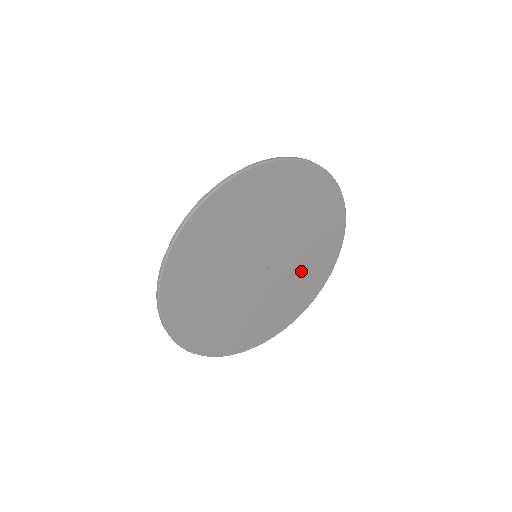
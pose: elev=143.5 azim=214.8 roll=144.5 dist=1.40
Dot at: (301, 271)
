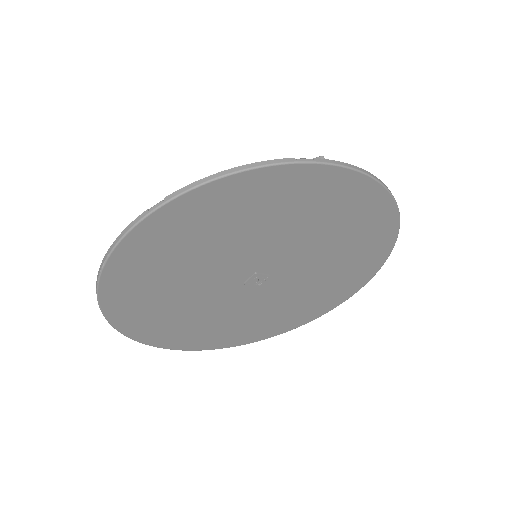
Dot at: (327, 270)
